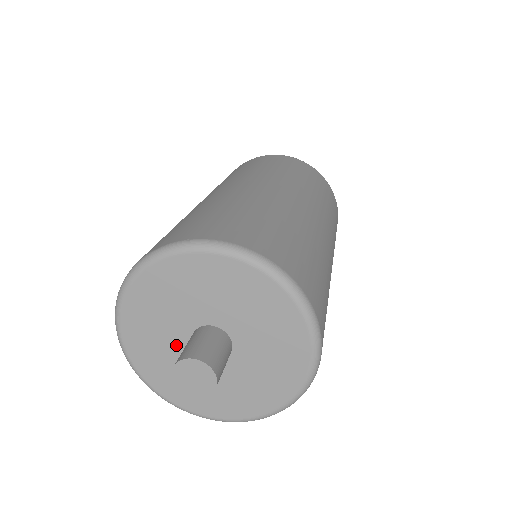
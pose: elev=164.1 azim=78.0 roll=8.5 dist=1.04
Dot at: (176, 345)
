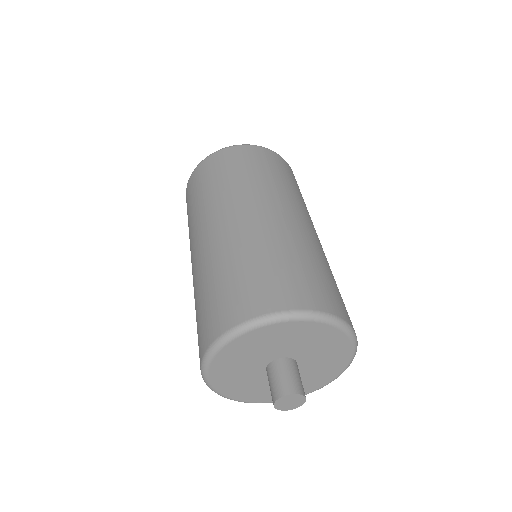
Dot at: (253, 374)
